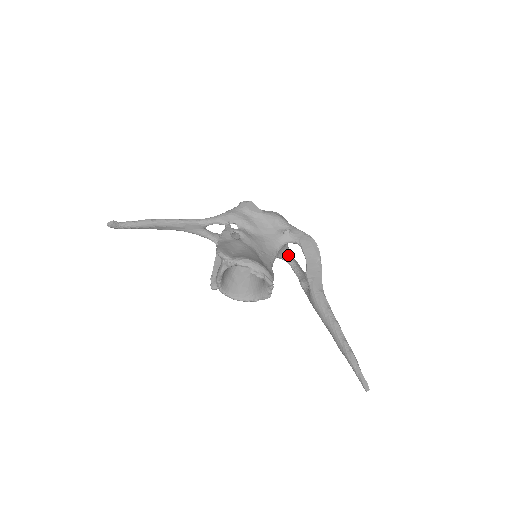
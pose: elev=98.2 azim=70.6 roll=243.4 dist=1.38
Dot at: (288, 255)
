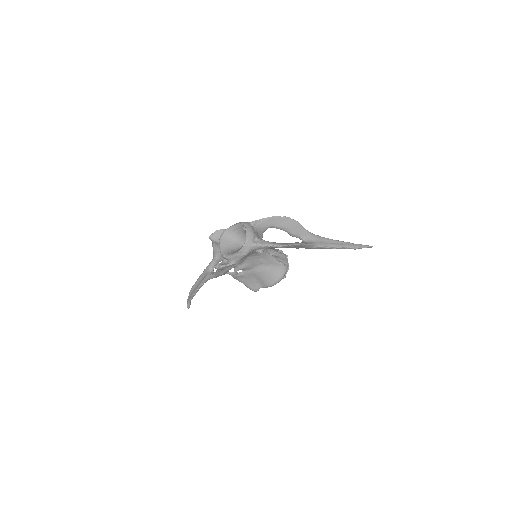
Dot at: (264, 230)
